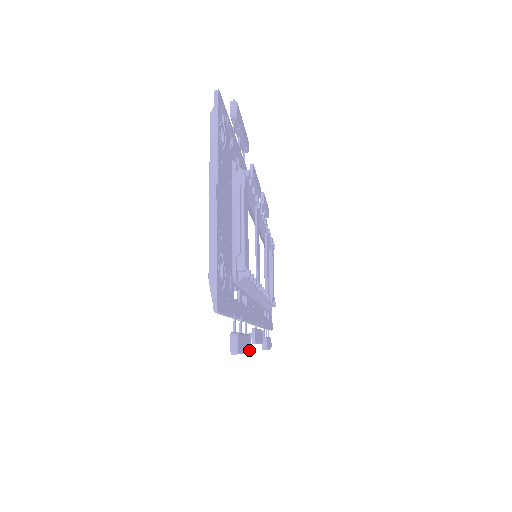
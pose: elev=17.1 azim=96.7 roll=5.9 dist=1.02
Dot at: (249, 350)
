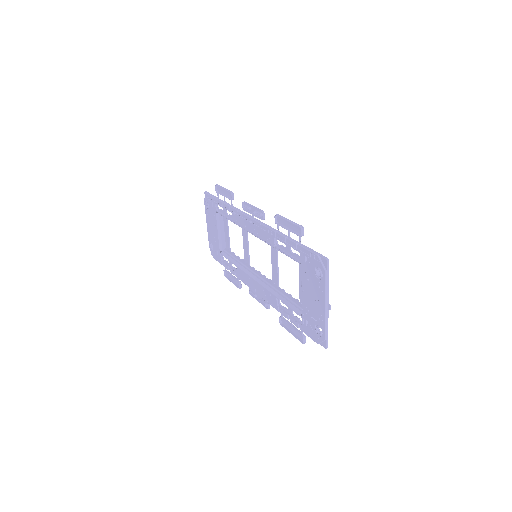
Dot at: (284, 324)
